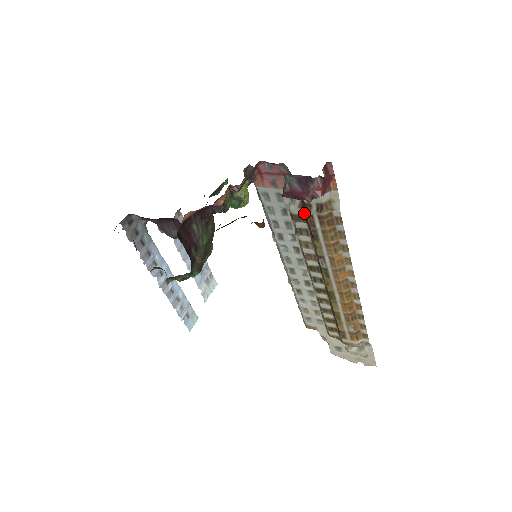
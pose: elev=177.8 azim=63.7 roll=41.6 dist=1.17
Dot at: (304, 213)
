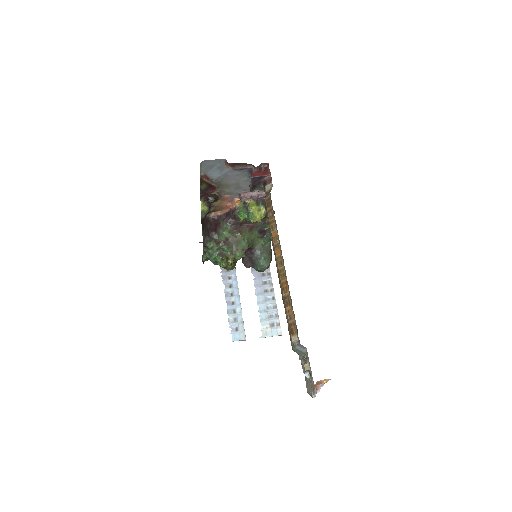
Dot at: occluded
